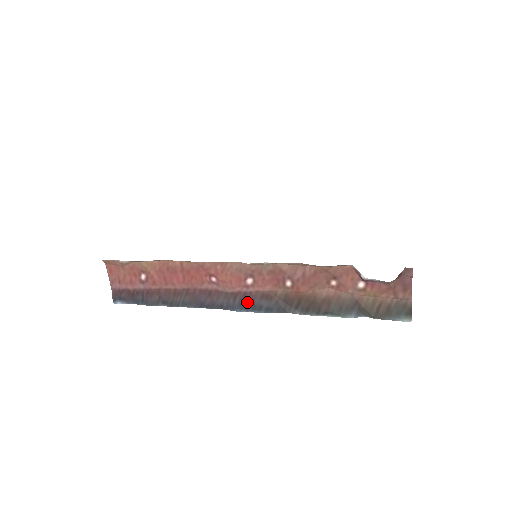
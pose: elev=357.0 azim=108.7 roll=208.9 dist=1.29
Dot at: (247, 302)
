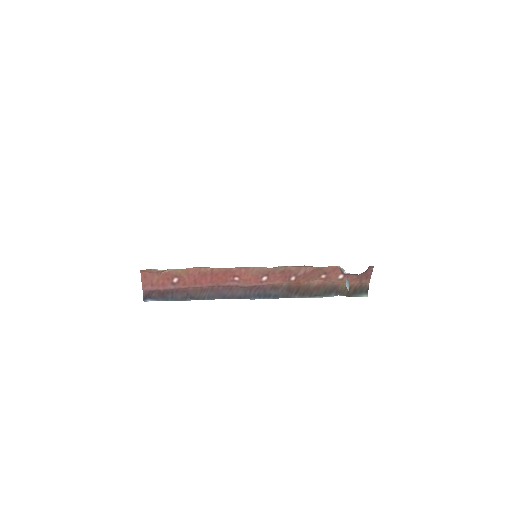
Dot at: (260, 292)
